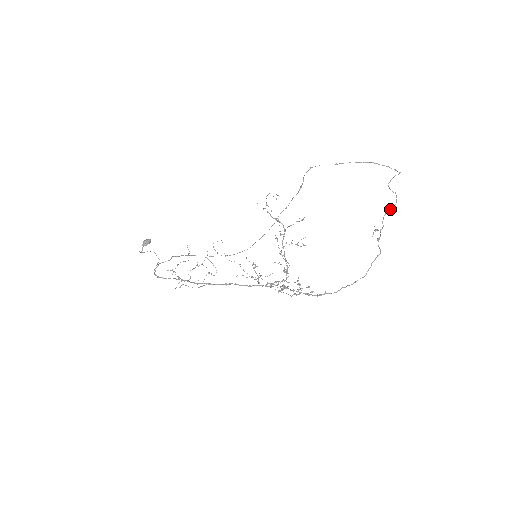
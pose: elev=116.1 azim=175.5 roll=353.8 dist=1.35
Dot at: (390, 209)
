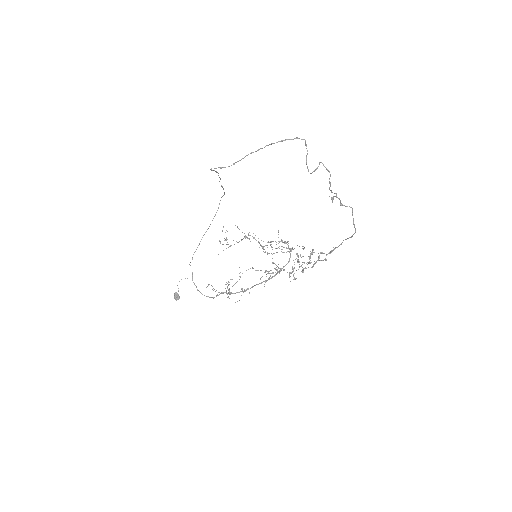
Dot at: (330, 184)
